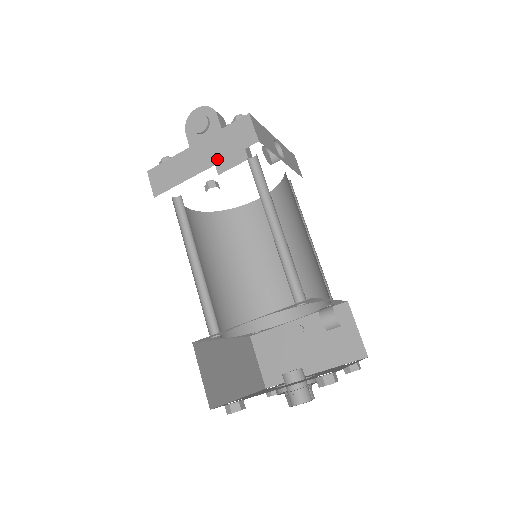
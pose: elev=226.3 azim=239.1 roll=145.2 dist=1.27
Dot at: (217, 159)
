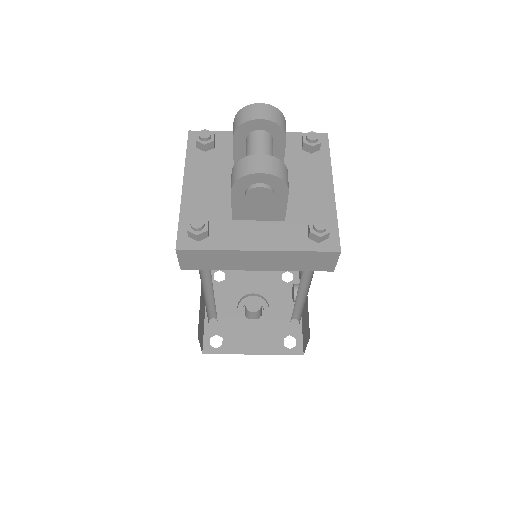
Dot at: (279, 268)
